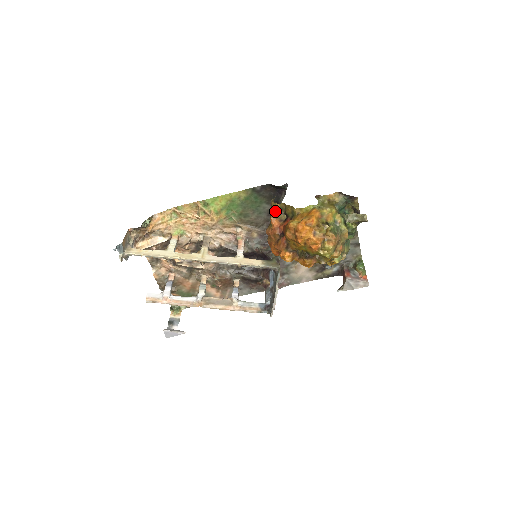
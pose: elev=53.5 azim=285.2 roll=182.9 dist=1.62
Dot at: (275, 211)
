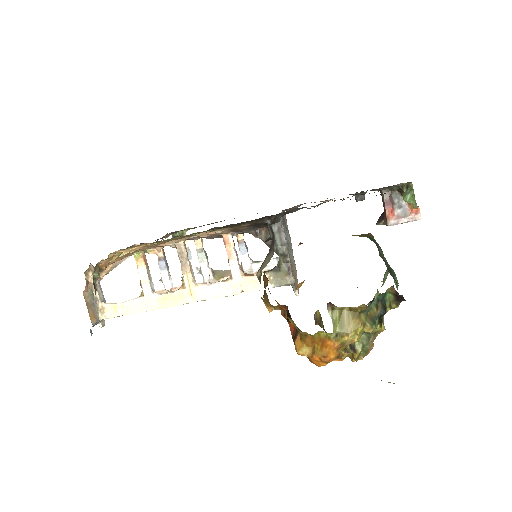
Dot at: (269, 311)
